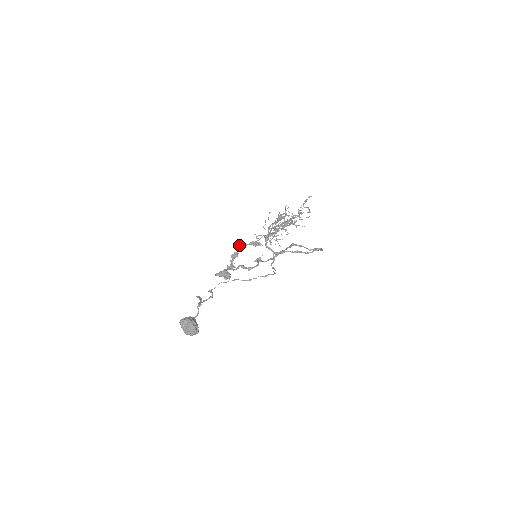
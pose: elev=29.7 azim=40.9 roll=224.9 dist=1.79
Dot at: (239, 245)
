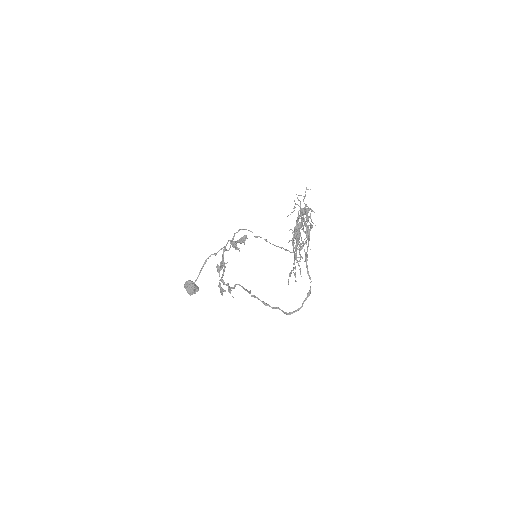
Dot at: (217, 270)
